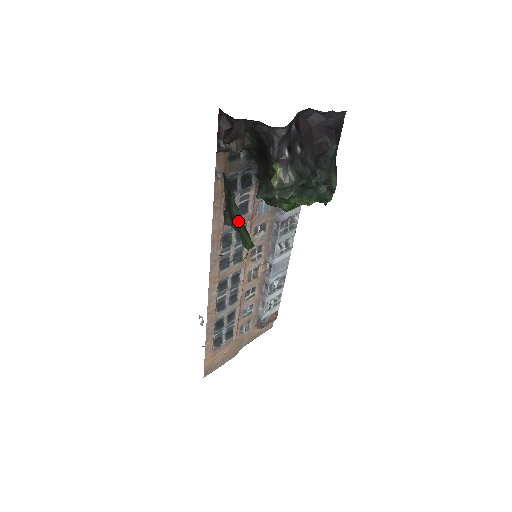
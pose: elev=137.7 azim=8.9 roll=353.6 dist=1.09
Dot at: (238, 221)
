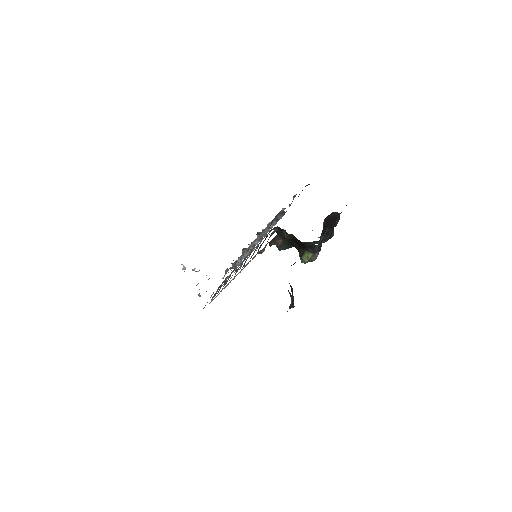
Dot at: (293, 300)
